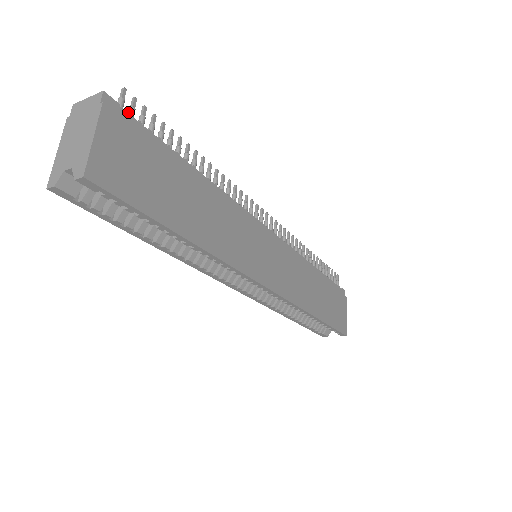
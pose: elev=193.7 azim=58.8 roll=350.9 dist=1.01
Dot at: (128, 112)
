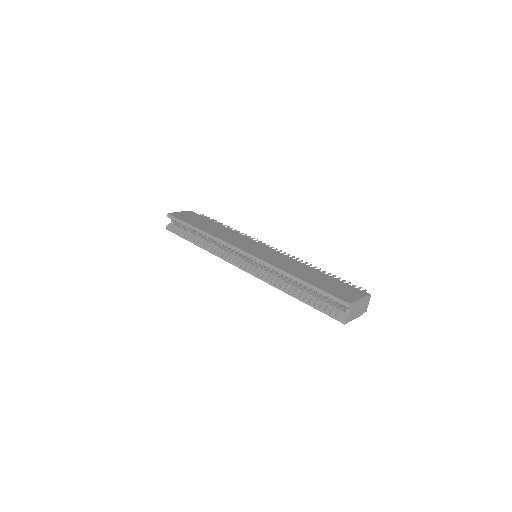
Dot at: occluded
